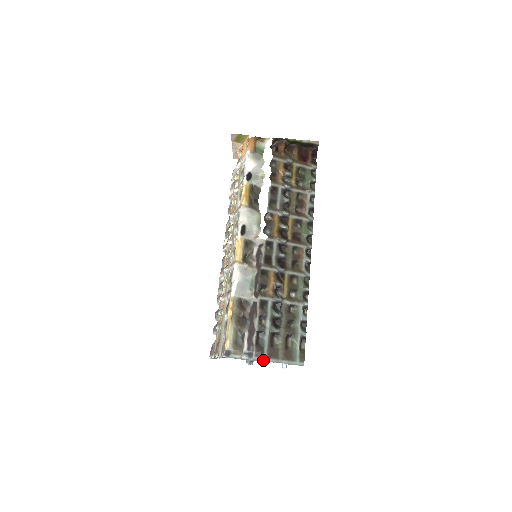
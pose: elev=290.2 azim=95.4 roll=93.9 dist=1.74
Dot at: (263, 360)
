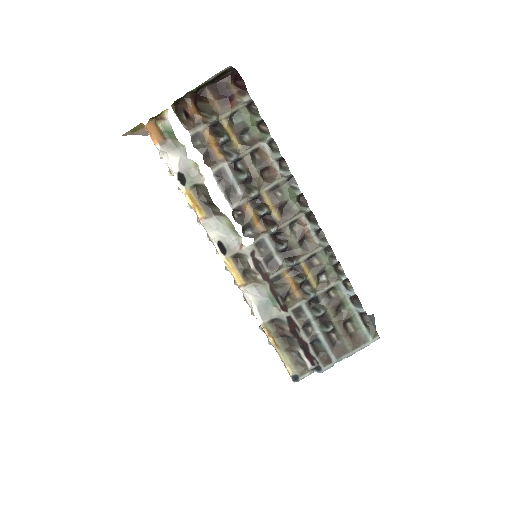
Dot at: (334, 363)
